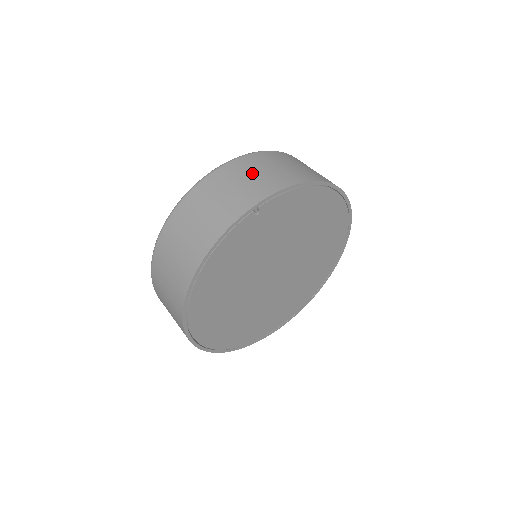
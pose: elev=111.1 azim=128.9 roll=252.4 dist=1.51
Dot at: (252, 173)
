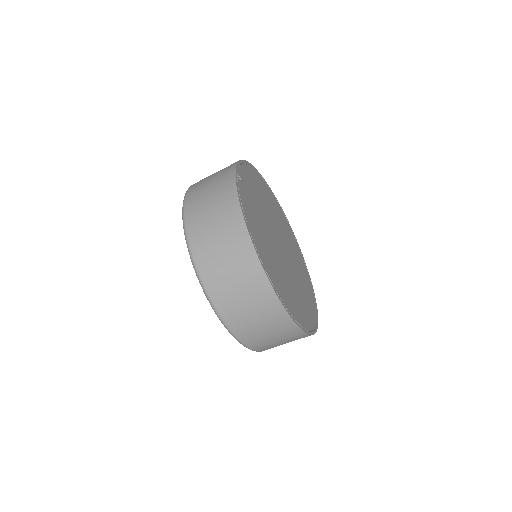
Dot at: (210, 177)
